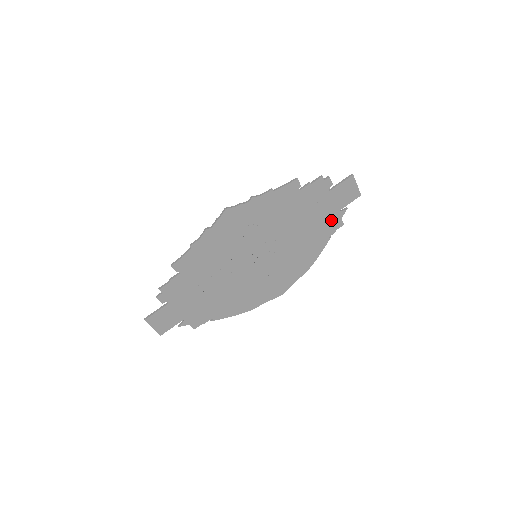
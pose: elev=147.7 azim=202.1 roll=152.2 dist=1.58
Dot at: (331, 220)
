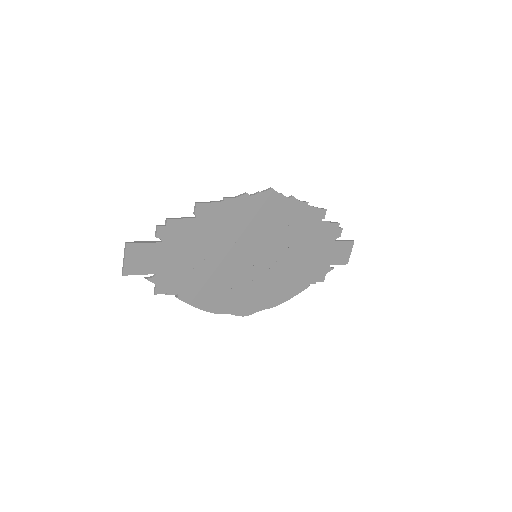
Dot at: (320, 269)
